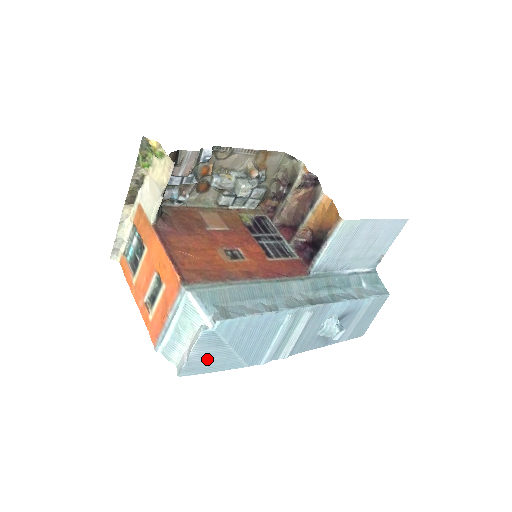
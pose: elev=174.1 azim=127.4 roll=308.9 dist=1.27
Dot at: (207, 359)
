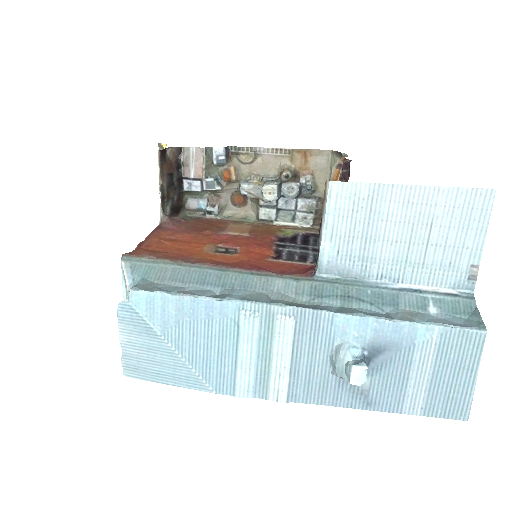
Dot at: (147, 355)
